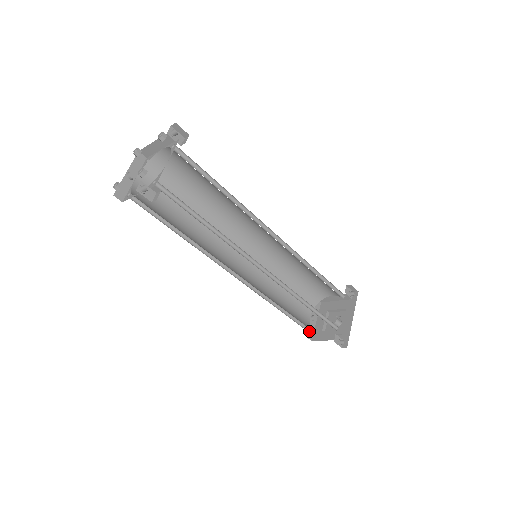
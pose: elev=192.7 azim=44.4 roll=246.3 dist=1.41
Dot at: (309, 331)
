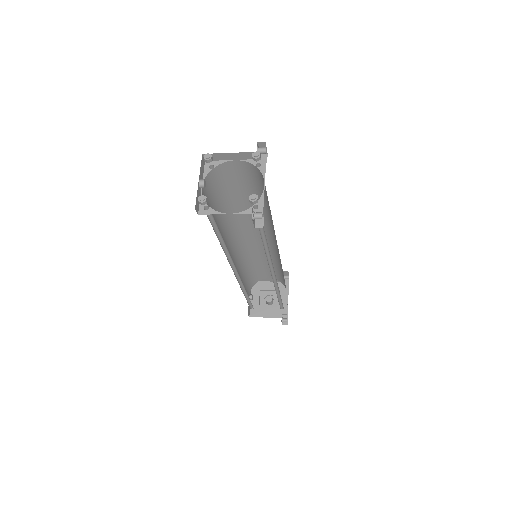
Dot at: (249, 309)
